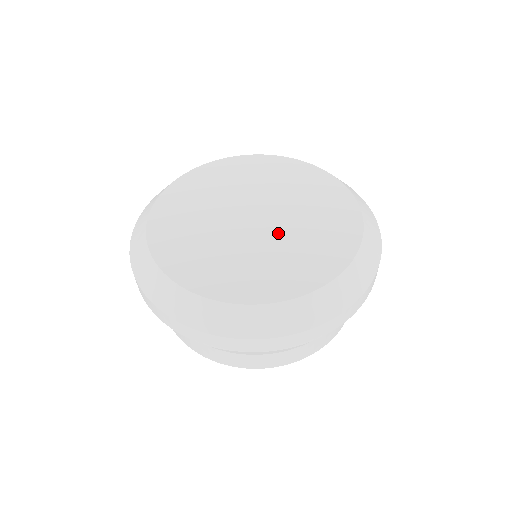
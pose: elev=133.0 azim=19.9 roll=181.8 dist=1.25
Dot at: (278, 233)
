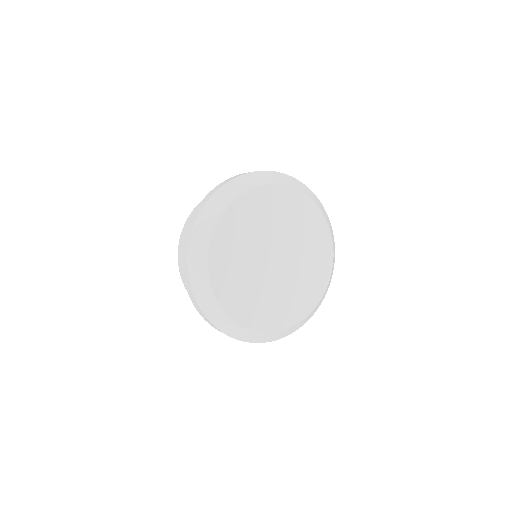
Dot at: (270, 281)
